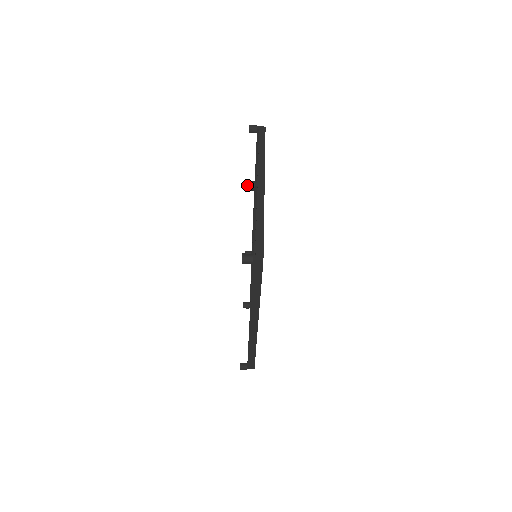
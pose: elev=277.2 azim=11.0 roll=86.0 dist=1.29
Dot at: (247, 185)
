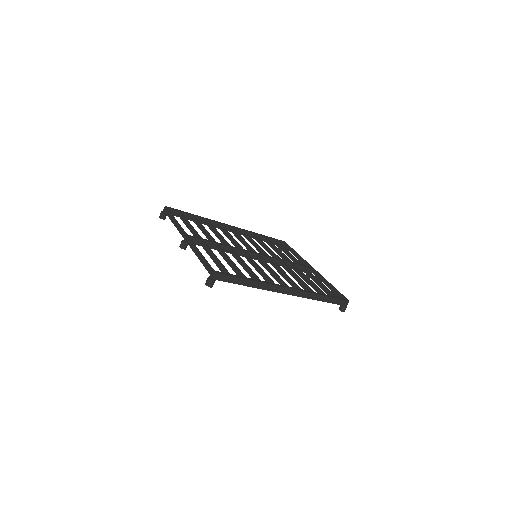
Dot at: (181, 247)
